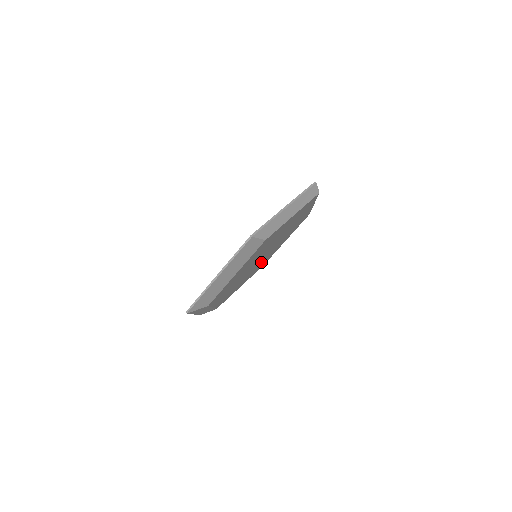
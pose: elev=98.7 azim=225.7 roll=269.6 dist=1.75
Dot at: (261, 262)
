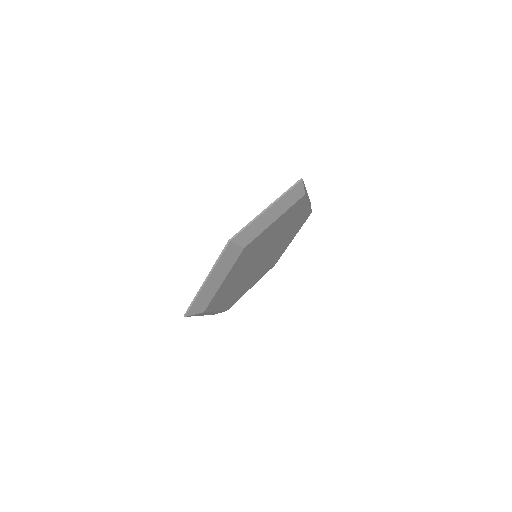
Dot at: (244, 283)
